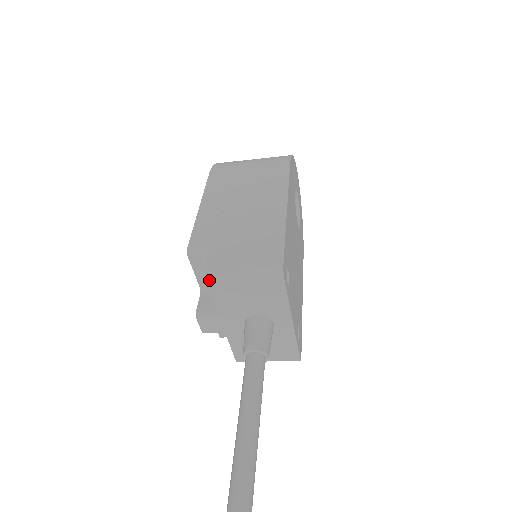
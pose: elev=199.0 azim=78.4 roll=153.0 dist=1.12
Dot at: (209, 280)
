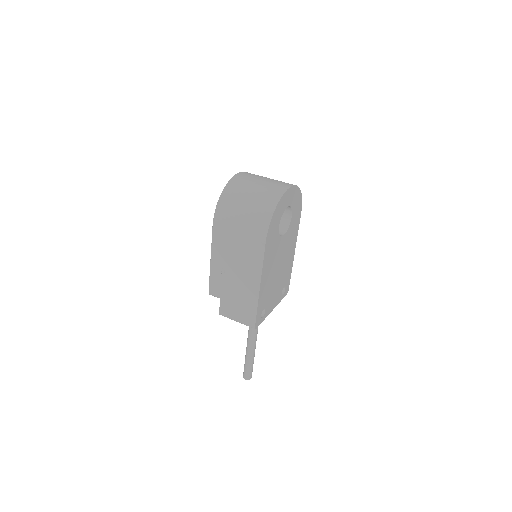
Dot at: (222, 315)
